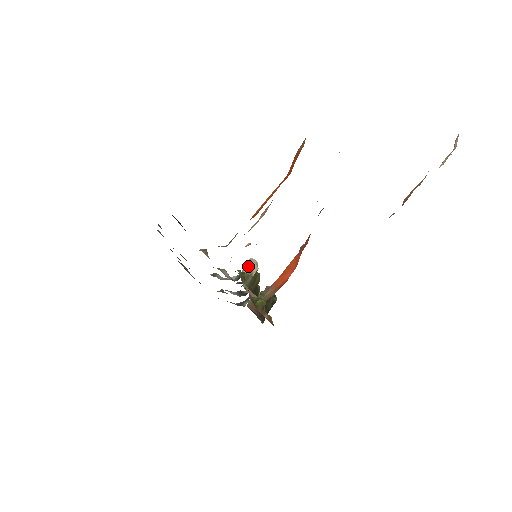
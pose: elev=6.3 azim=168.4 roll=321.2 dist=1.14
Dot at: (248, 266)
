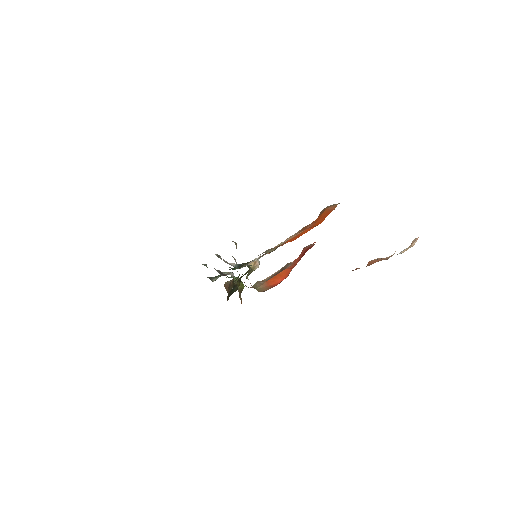
Dot at: (254, 263)
